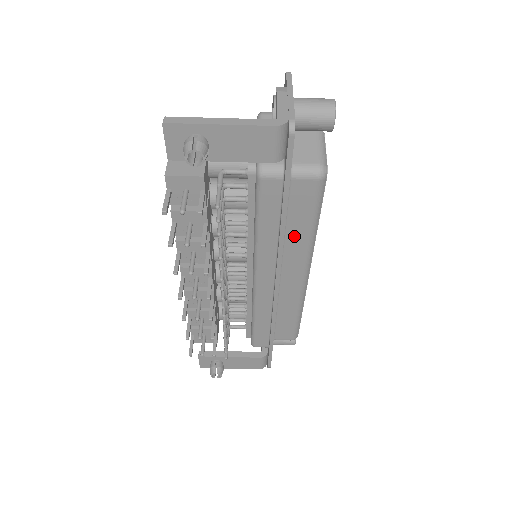
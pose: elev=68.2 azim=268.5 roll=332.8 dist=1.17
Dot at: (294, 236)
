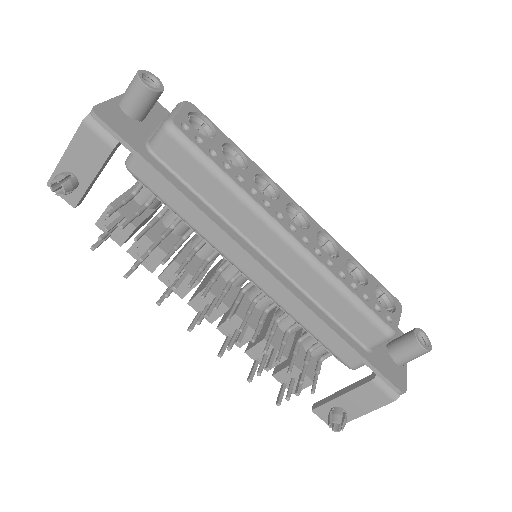
Dot at: (221, 203)
